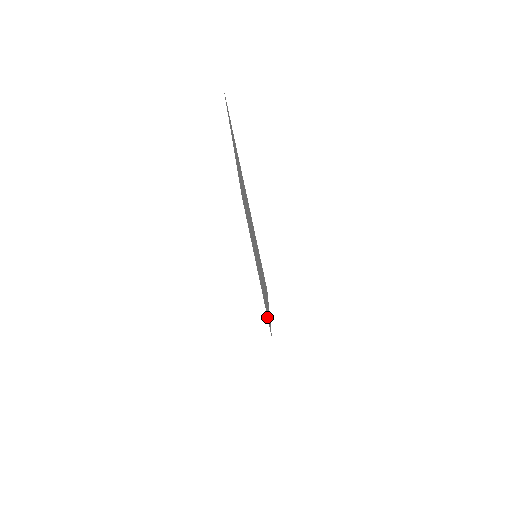
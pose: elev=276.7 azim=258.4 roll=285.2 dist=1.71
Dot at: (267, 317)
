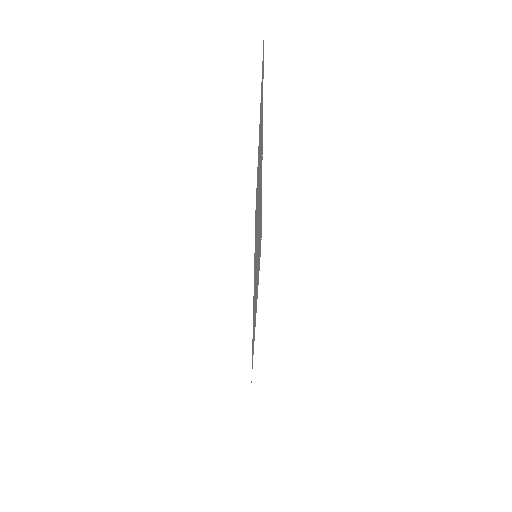
Dot at: occluded
